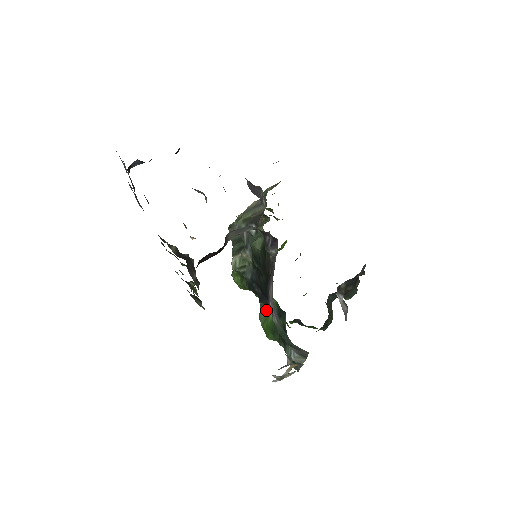
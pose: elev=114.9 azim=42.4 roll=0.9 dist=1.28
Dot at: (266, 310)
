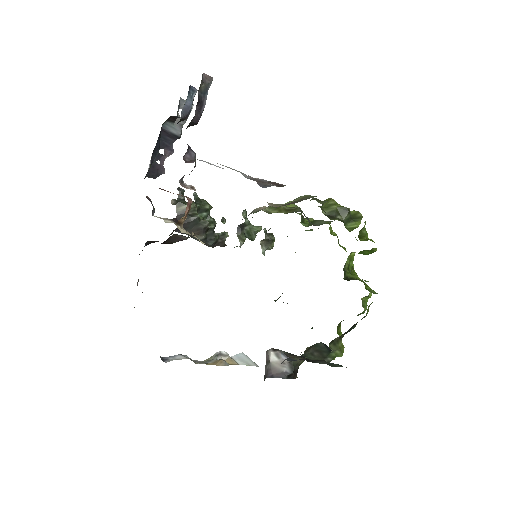
Dot at: occluded
